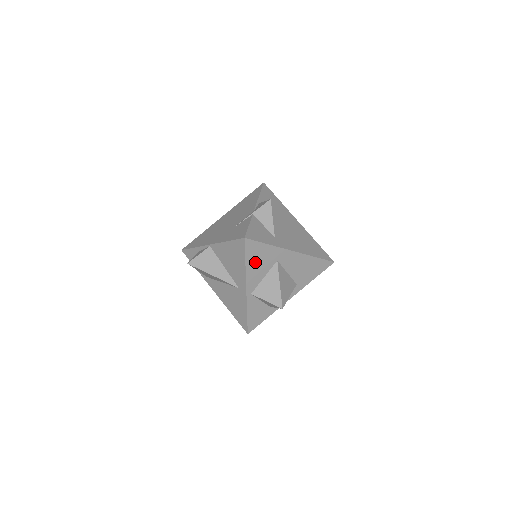
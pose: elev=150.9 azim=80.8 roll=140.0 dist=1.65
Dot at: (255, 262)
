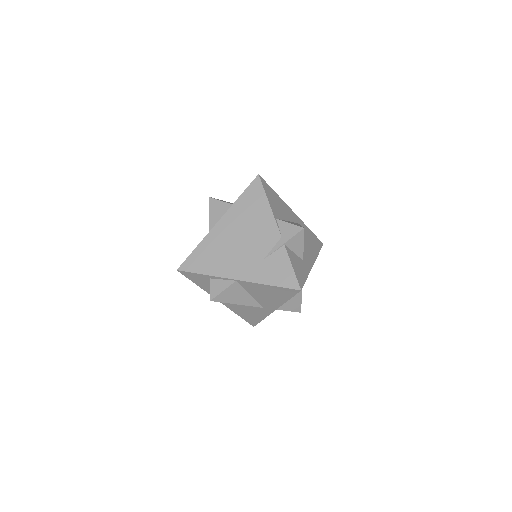
Dot at: occluded
